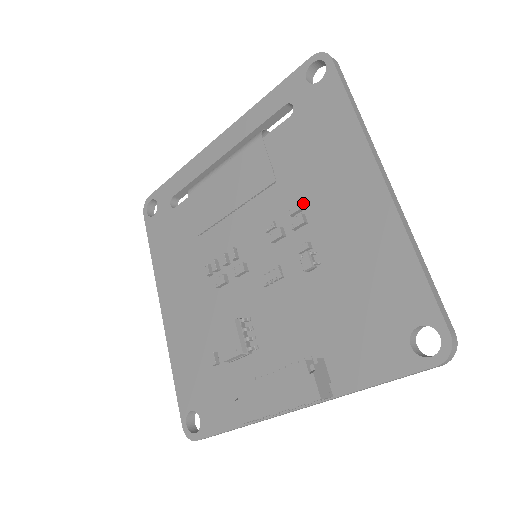
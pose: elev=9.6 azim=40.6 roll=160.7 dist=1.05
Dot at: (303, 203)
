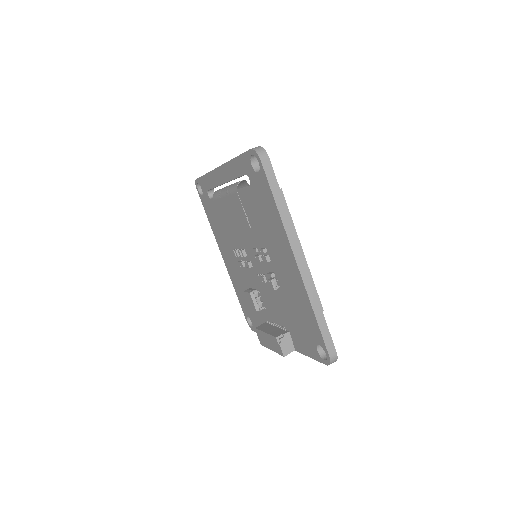
Dot at: (266, 248)
